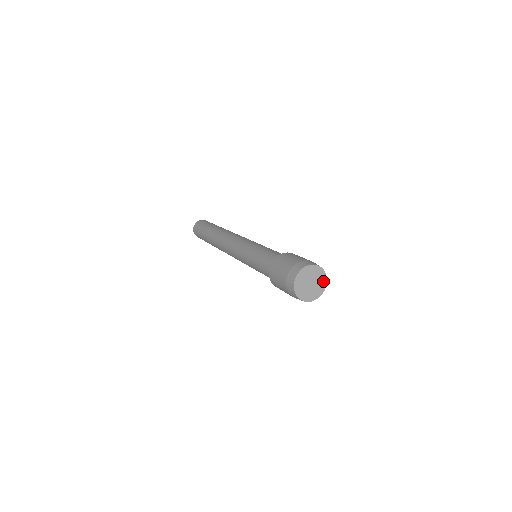
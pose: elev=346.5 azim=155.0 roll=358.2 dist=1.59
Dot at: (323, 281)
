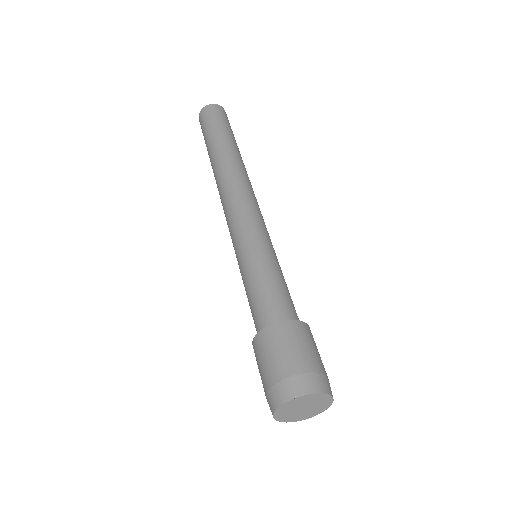
Dot at: (324, 398)
